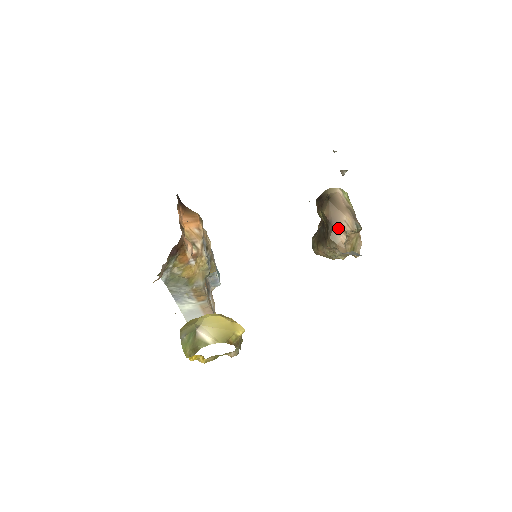
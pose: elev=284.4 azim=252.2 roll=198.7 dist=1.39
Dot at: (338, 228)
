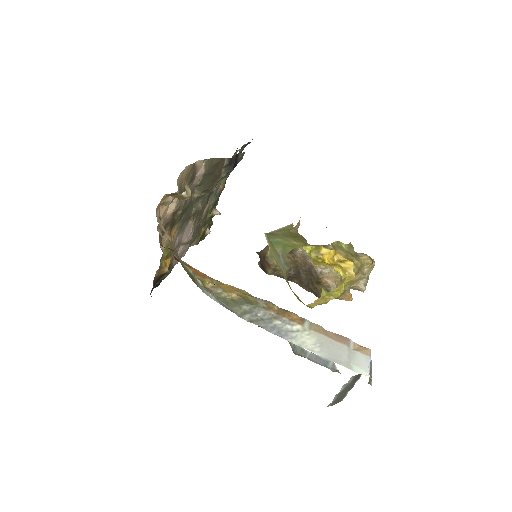
Dot at: occluded
